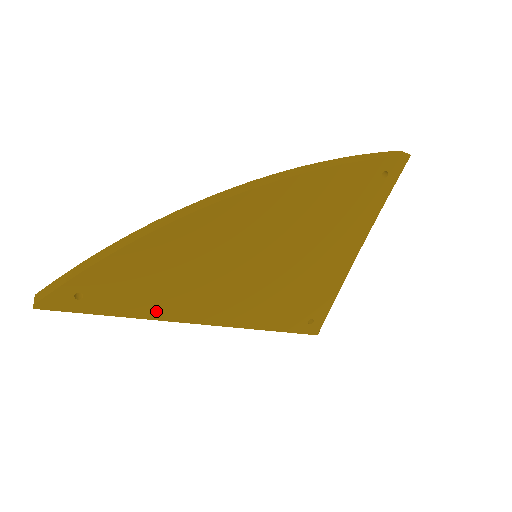
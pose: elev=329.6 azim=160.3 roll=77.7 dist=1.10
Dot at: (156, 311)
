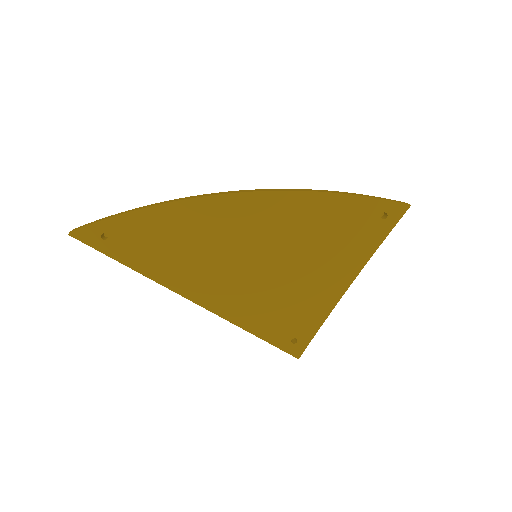
Dot at: (159, 274)
